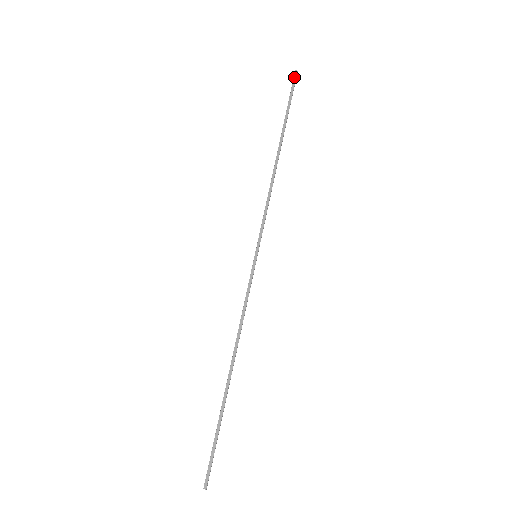
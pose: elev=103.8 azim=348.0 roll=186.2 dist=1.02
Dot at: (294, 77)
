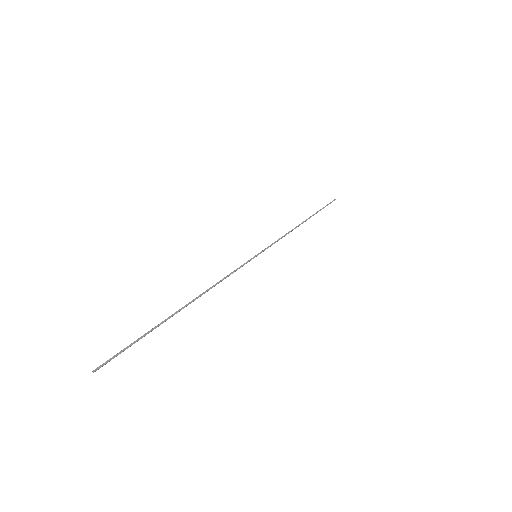
Dot at: (331, 202)
